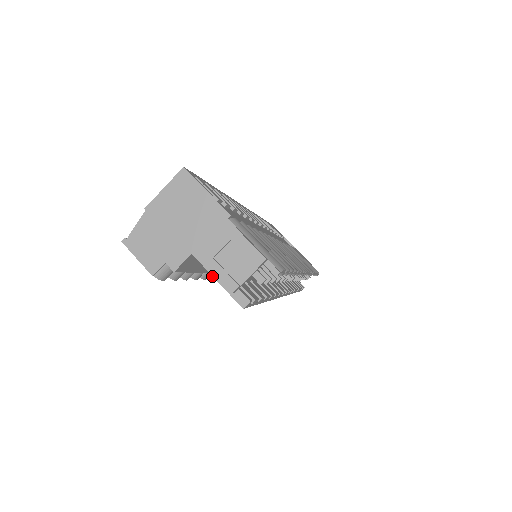
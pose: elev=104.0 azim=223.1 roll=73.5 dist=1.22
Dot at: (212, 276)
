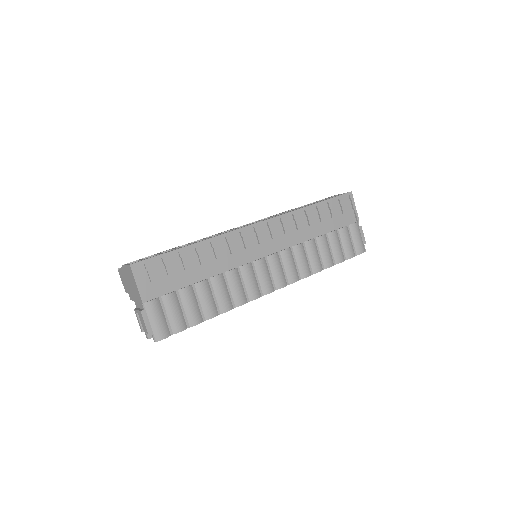
Dot at: occluded
